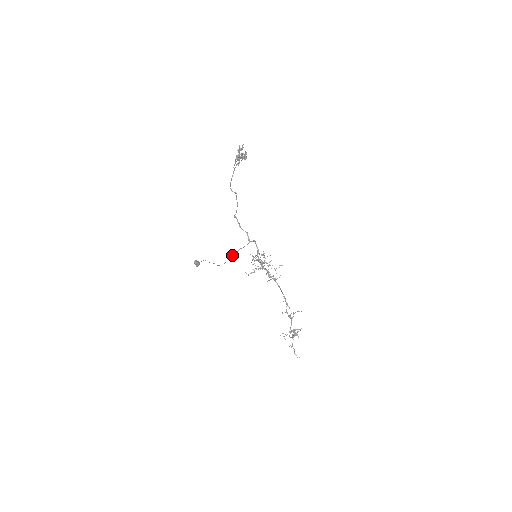
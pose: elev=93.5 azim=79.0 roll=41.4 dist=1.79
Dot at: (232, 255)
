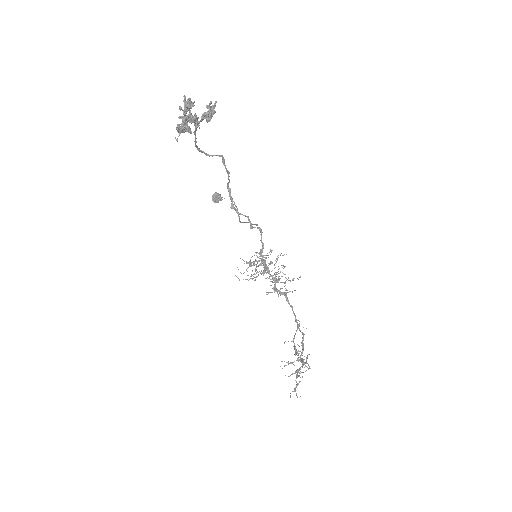
Dot at: (243, 222)
